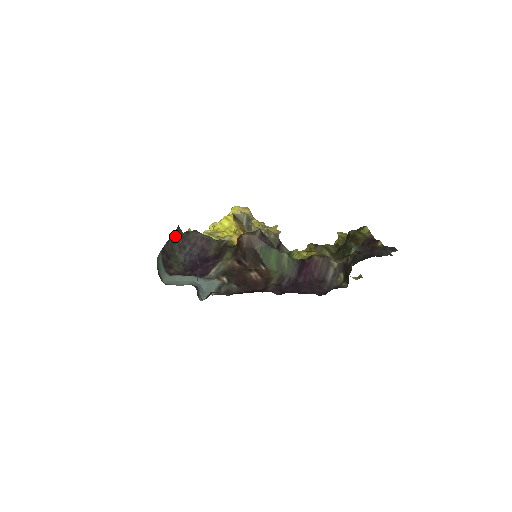
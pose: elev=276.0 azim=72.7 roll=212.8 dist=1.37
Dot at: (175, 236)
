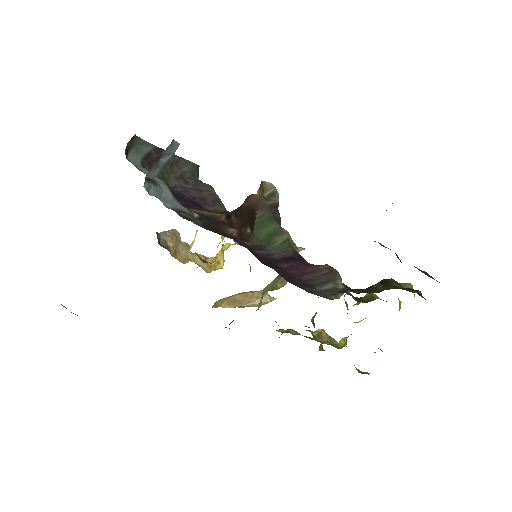
Dot at: (186, 165)
